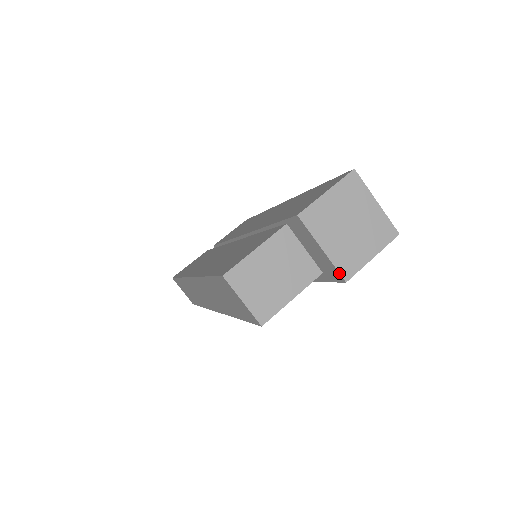
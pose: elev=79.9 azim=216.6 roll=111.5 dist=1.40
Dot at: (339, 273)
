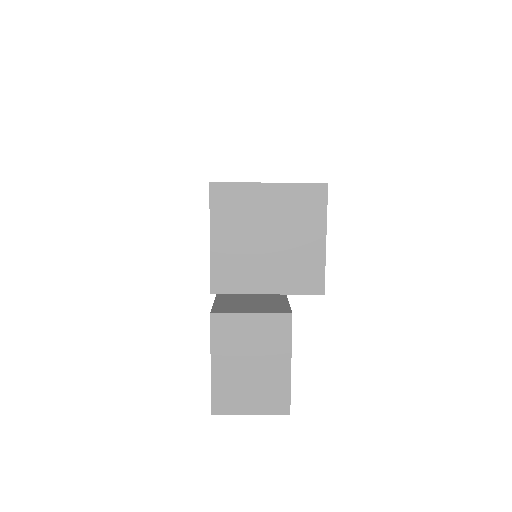
Dot at: occluded
